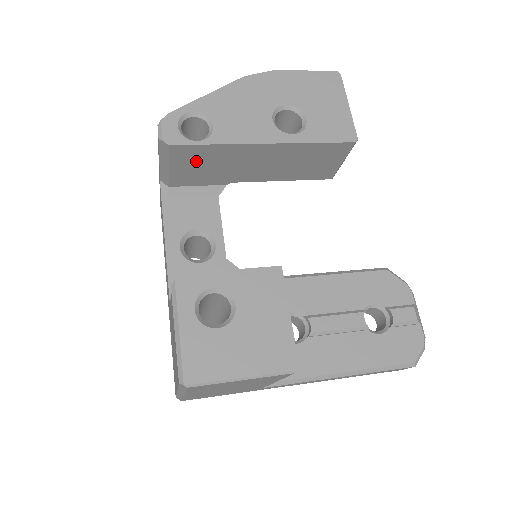
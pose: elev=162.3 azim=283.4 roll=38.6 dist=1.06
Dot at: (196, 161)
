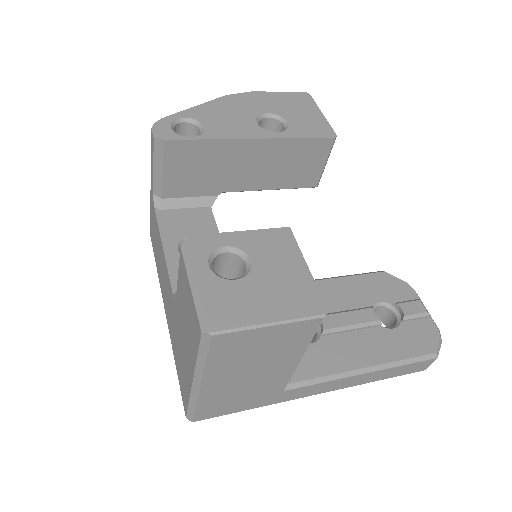
Dot at: (189, 162)
